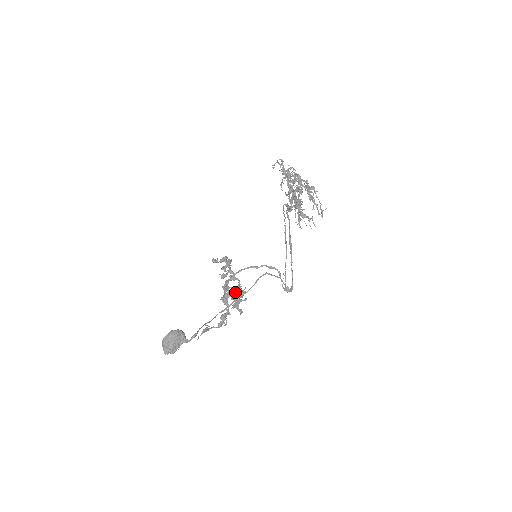
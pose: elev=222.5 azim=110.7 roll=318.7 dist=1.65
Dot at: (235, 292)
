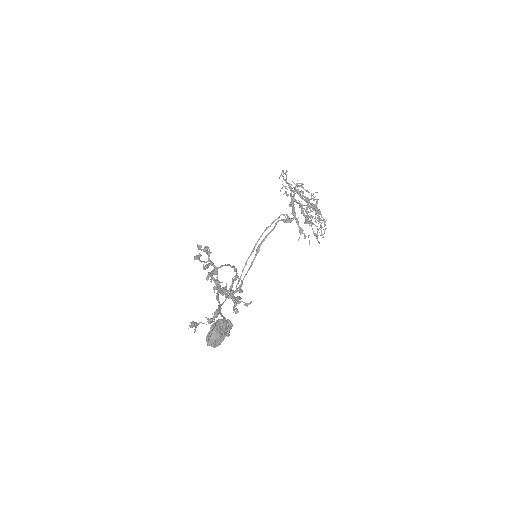
Dot at: (215, 288)
